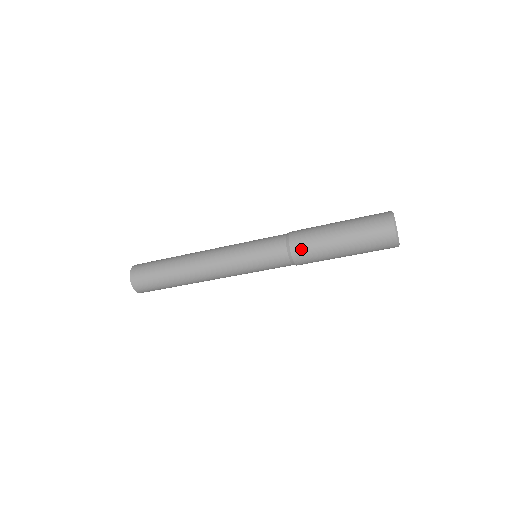
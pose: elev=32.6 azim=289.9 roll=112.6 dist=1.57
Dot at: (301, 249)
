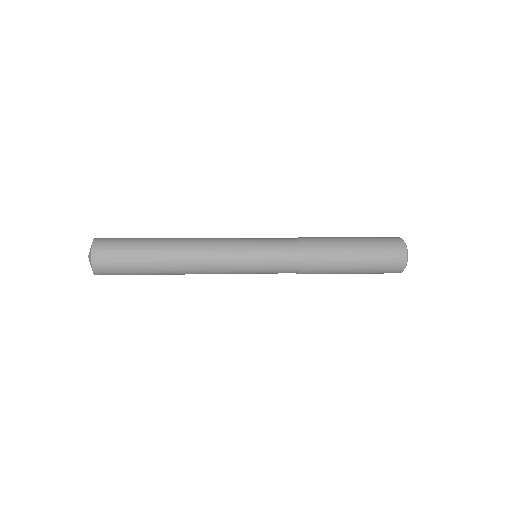
Dot at: (314, 270)
